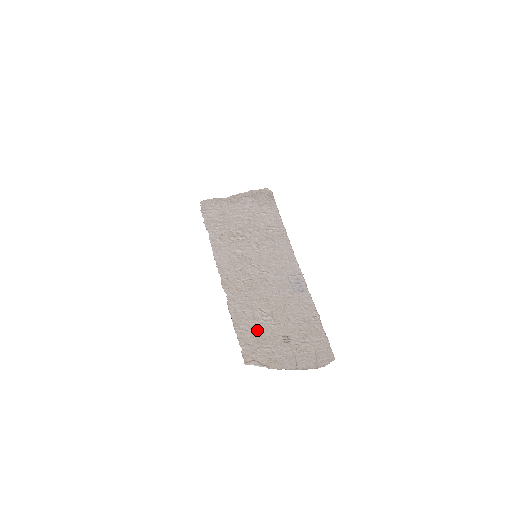
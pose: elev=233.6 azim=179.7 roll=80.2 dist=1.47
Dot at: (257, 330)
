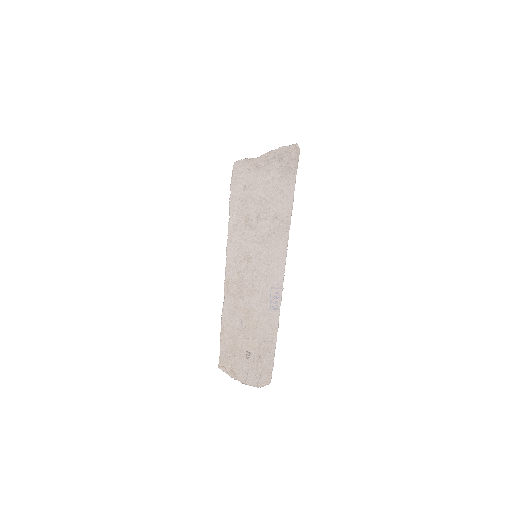
Dot at: (233, 340)
